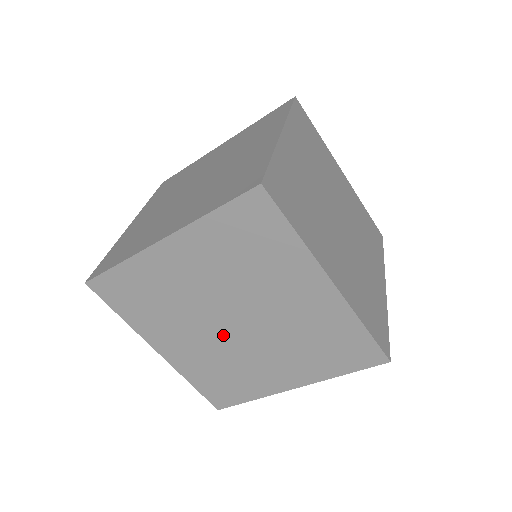
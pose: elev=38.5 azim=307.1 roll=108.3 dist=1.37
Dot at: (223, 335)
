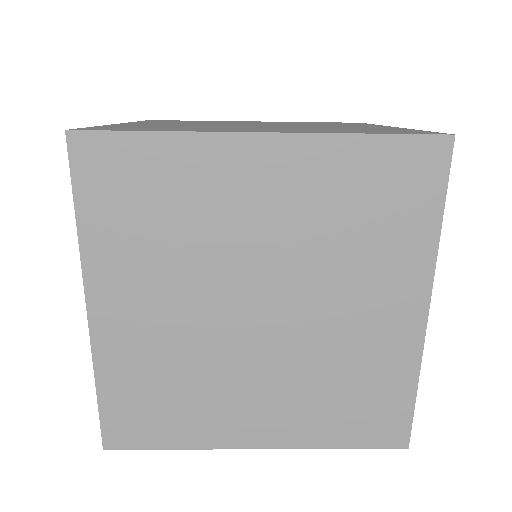
Dot at: occluded
